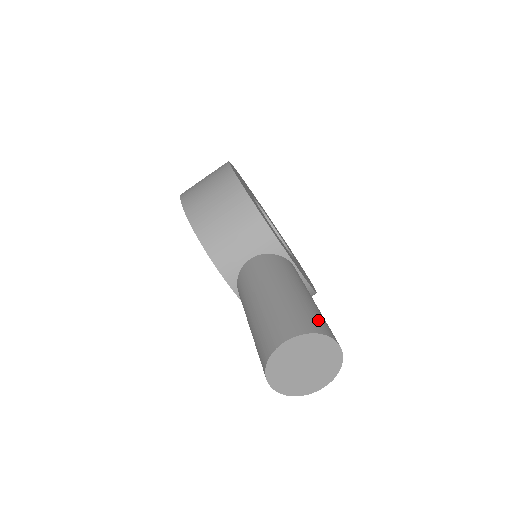
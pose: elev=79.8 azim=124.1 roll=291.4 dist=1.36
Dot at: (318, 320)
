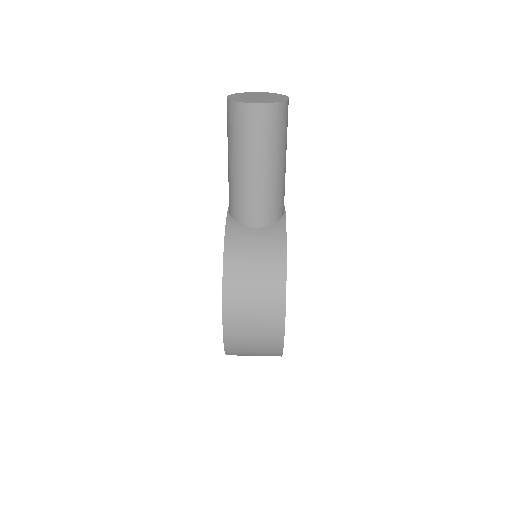
Dot at: occluded
